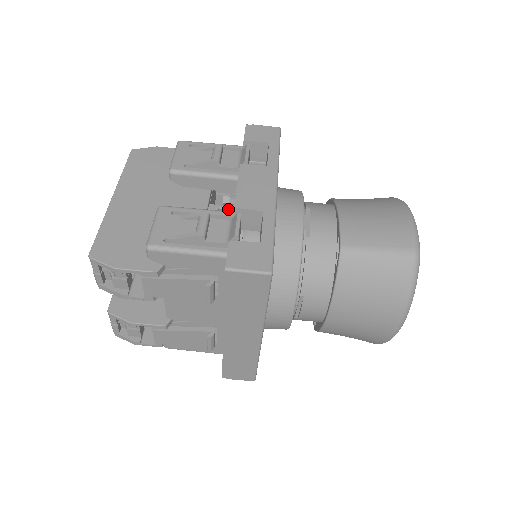
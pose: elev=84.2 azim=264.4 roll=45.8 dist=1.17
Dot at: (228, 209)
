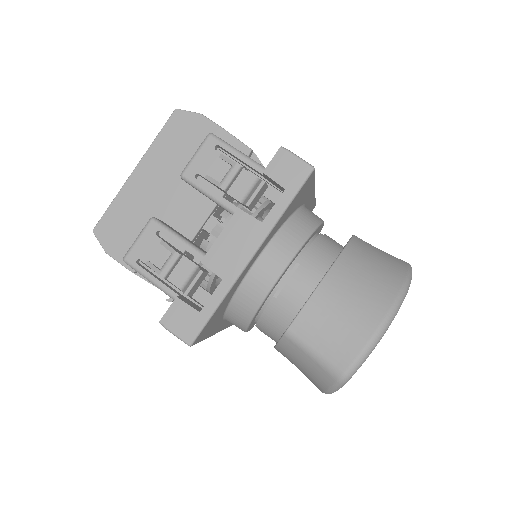
Dot at: occluded
